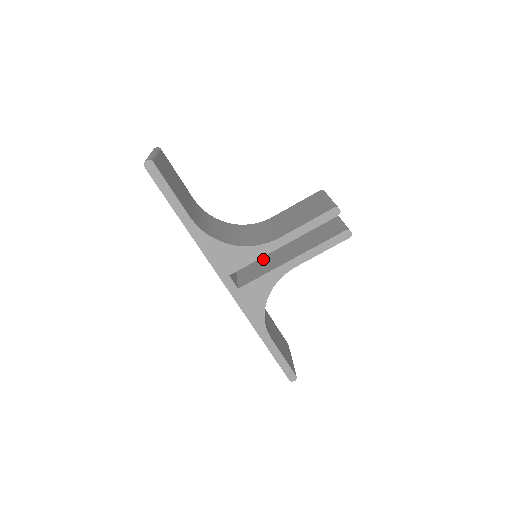
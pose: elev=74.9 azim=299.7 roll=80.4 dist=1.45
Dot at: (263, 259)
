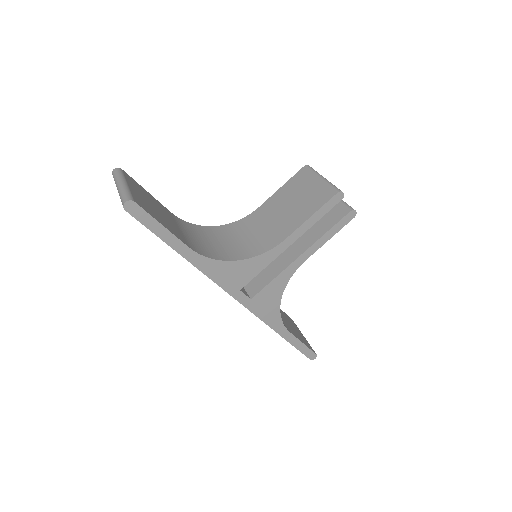
Dot at: occluded
